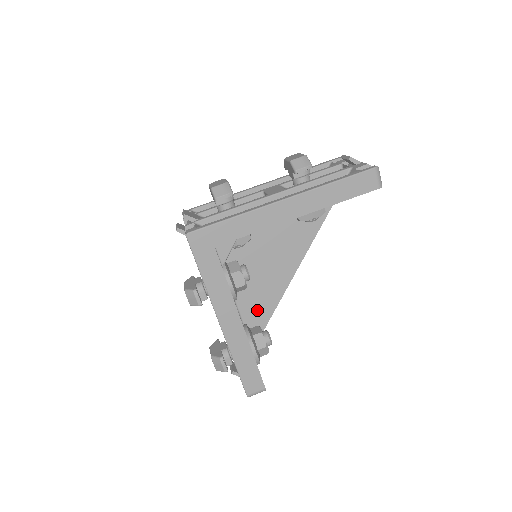
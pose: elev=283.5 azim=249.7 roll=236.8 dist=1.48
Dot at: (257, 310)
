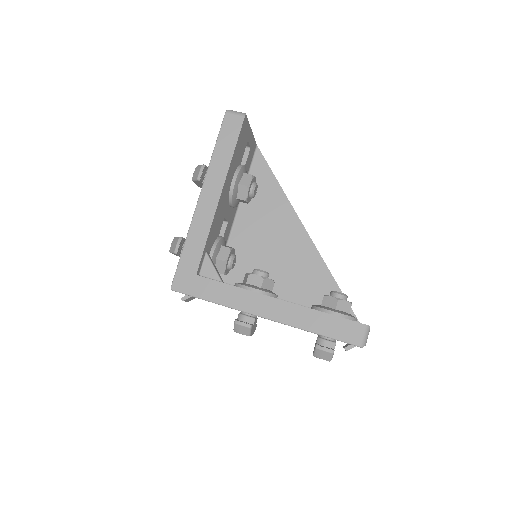
Dot at: (320, 292)
